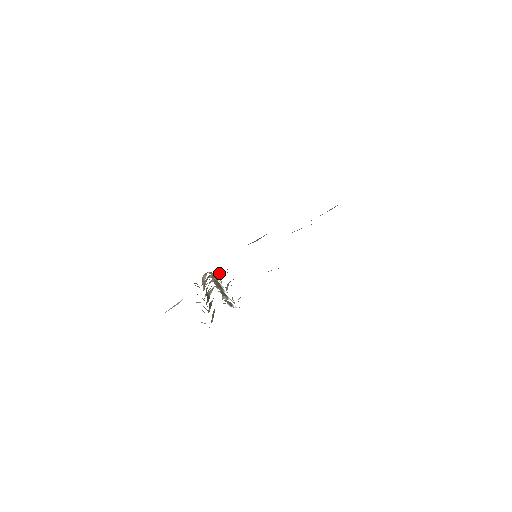
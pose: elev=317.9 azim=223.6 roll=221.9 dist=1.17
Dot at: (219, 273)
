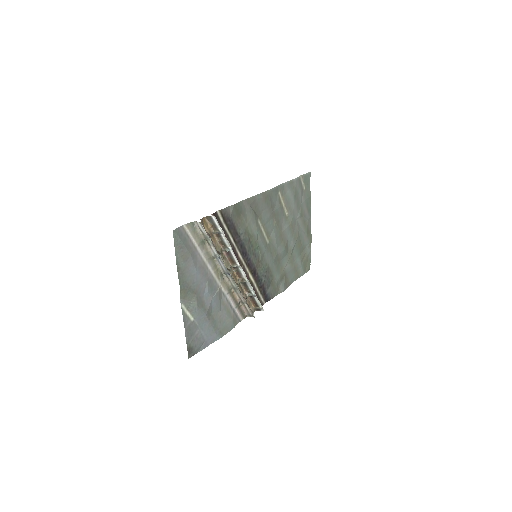
Dot at: occluded
